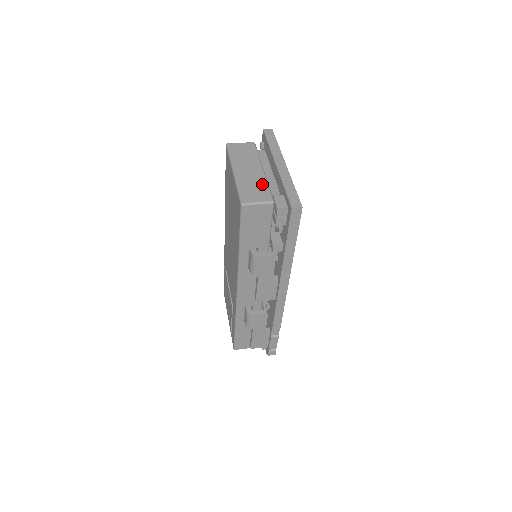
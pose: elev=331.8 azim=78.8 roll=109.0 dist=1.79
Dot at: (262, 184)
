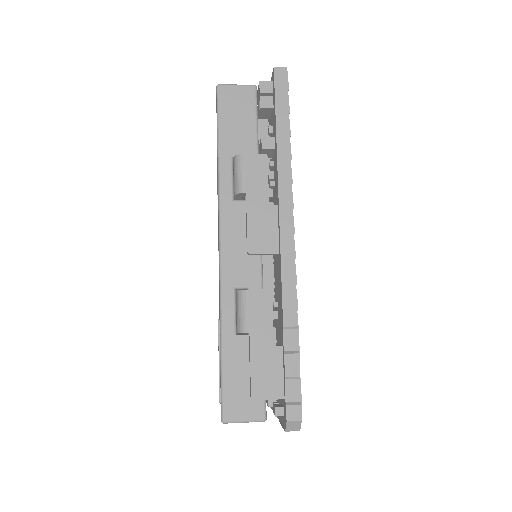
Dot at: occluded
